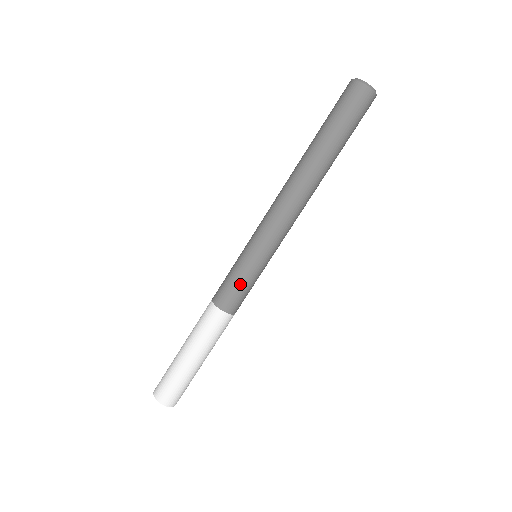
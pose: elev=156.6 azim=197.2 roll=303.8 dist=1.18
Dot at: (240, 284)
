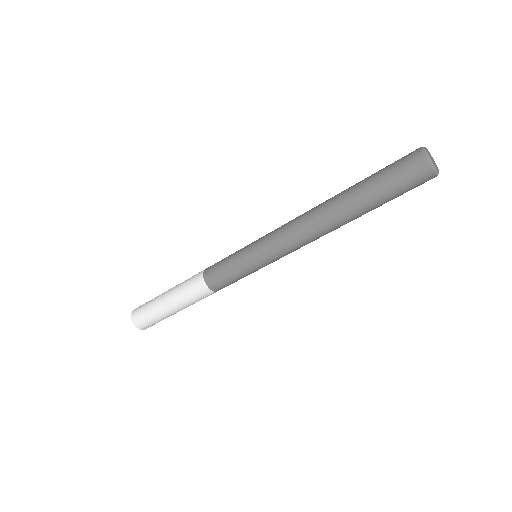
Dot at: (230, 274)
